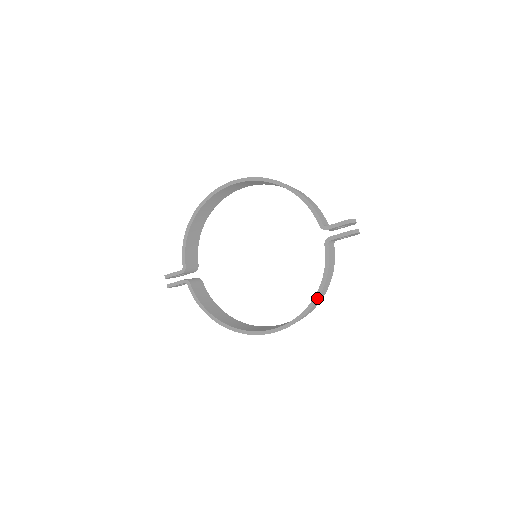
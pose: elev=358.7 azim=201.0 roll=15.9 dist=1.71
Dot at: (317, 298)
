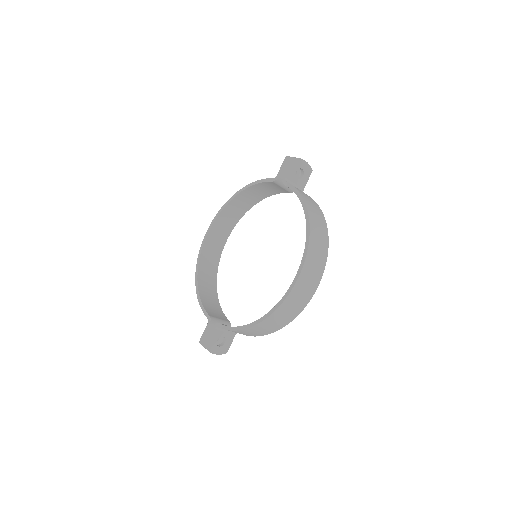
Dot at: (307, 214)
